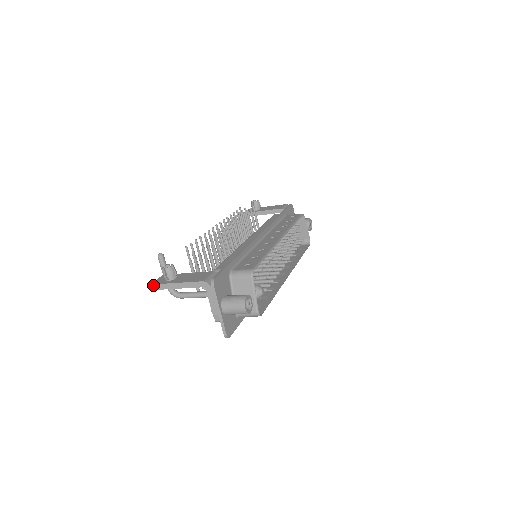
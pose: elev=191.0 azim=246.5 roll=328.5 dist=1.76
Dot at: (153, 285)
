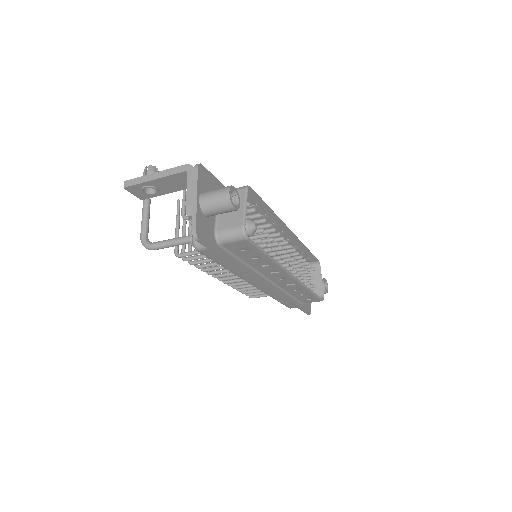
Dot at: (127, 181)
